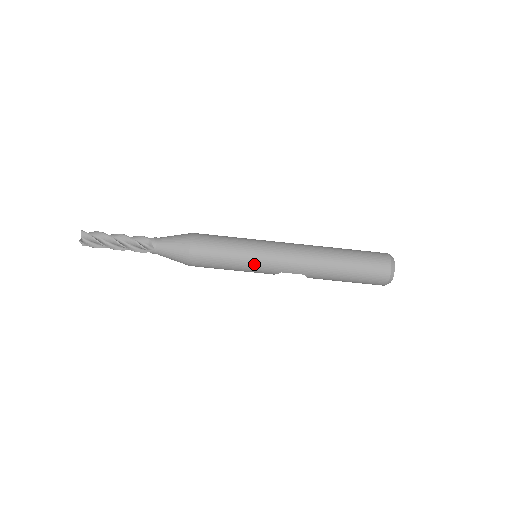
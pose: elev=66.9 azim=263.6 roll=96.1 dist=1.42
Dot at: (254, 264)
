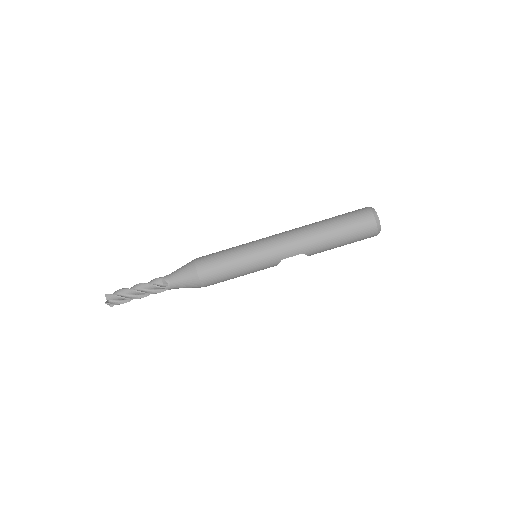
Dot at: (256, 262)
